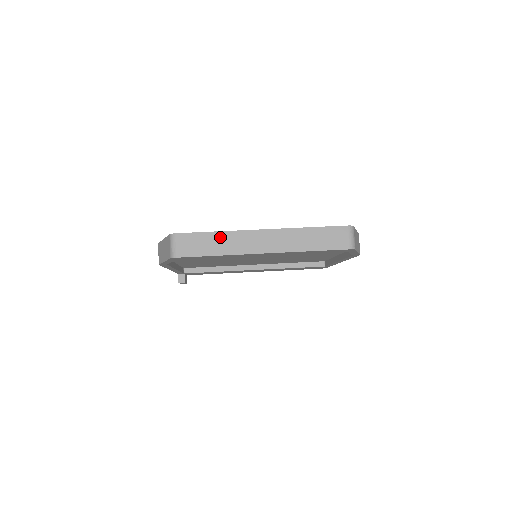
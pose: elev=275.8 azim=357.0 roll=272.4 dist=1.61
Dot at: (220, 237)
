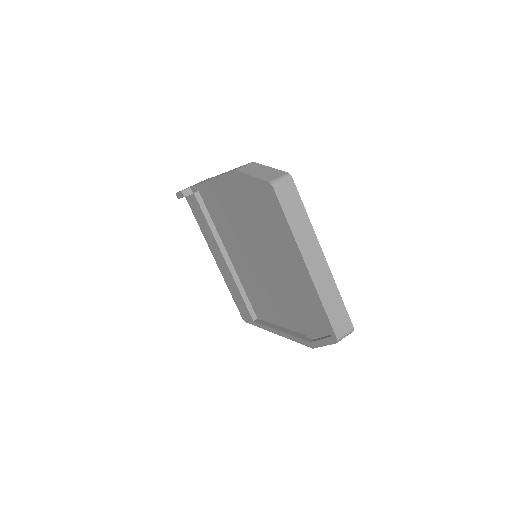
Dot at: (305, 220)
